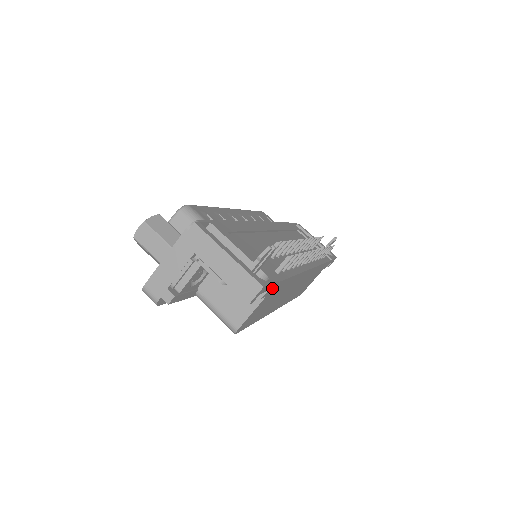
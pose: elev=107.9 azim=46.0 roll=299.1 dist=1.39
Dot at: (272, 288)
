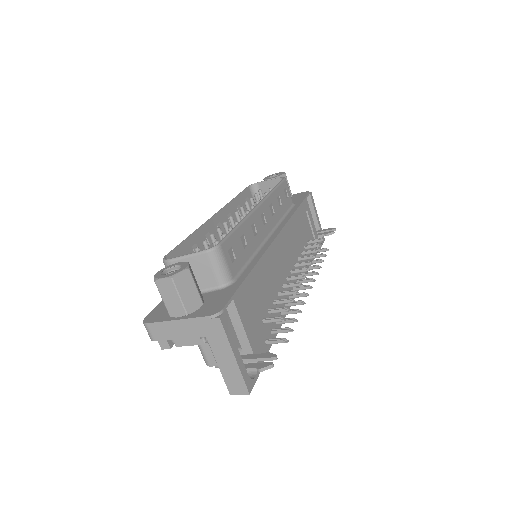
Dot at: occluded
